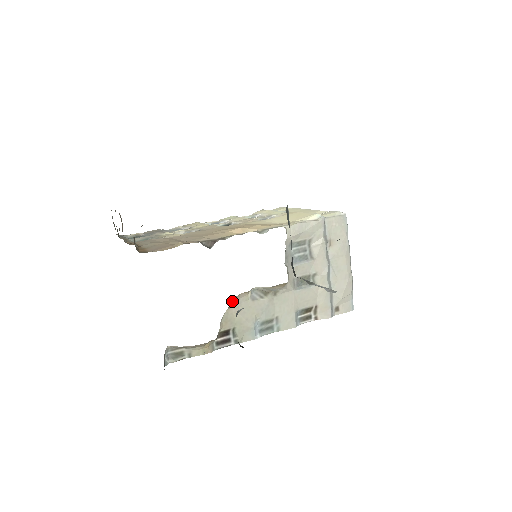
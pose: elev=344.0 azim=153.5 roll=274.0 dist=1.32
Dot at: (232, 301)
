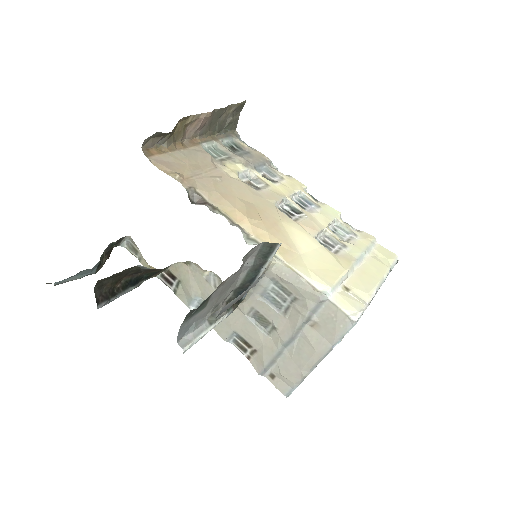
Dot at: occluded
